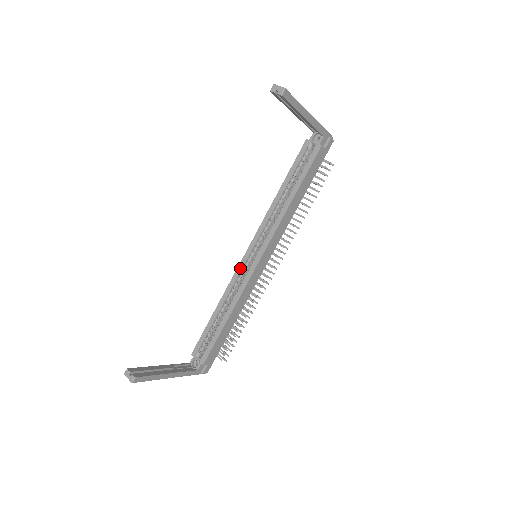
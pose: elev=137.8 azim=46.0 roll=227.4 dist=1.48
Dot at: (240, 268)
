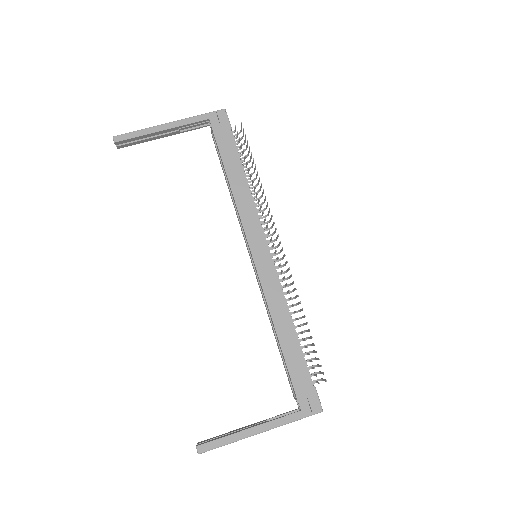
Dot at: (257, 279)
